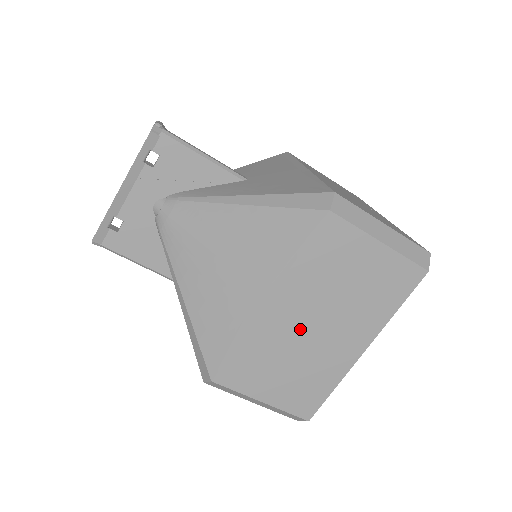
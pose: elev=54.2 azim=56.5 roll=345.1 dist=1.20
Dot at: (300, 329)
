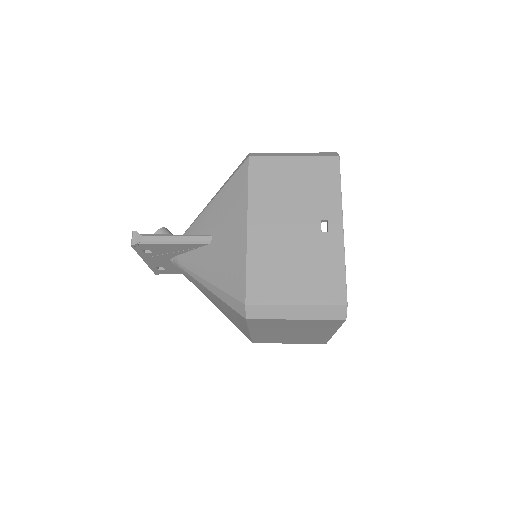
Dot at: (281, 334)
